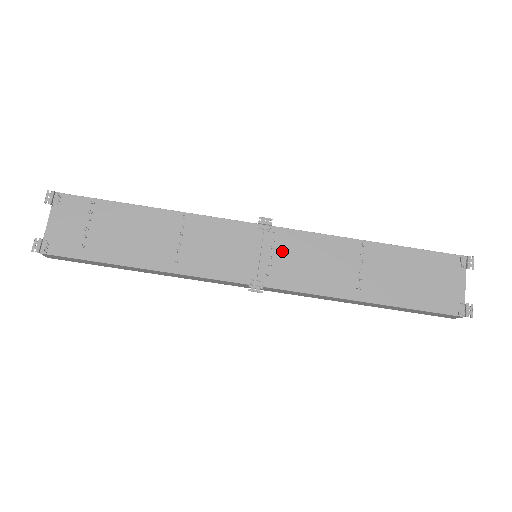
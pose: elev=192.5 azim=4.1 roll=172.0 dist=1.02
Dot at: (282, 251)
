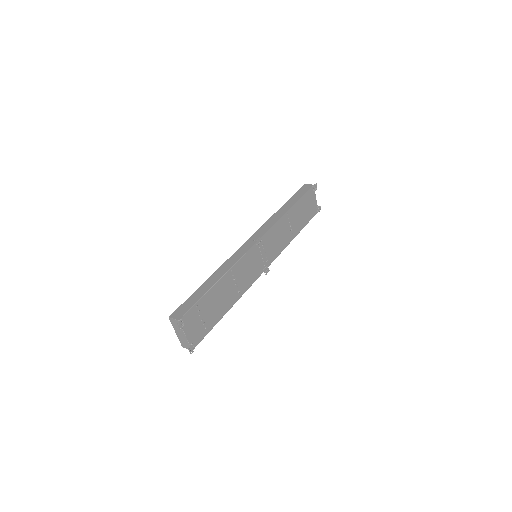
Dot at: (267, 246)
